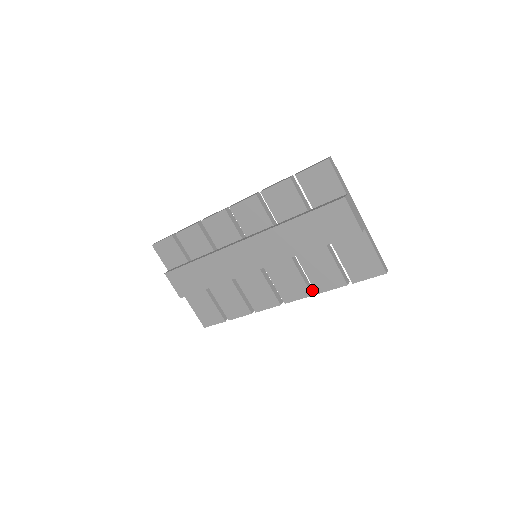
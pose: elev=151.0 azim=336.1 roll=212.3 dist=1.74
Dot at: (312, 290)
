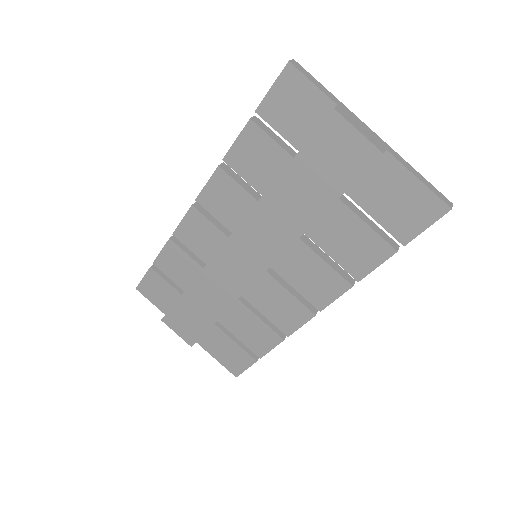
Dot at: (350, 279)
